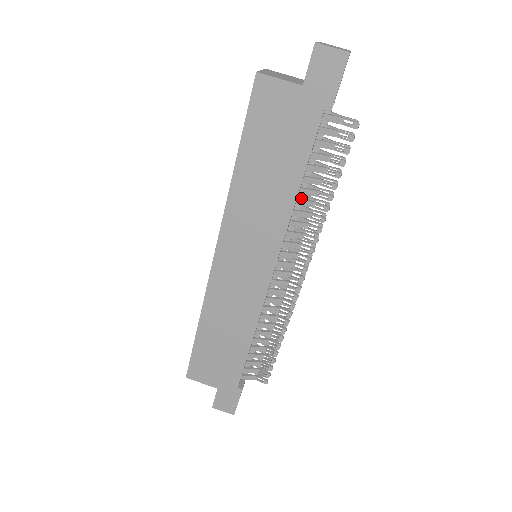
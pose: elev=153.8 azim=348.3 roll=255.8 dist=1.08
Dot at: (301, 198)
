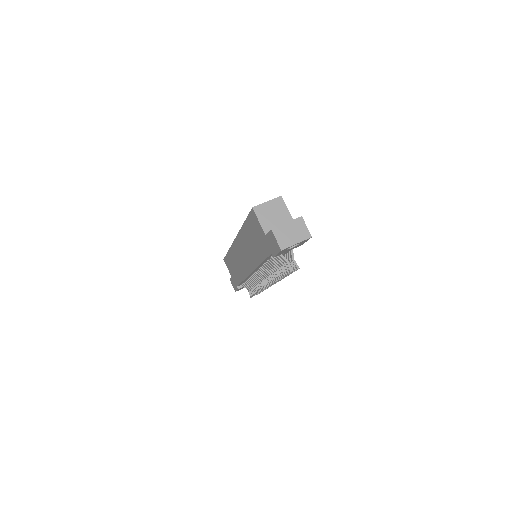
Dot at: occluded
